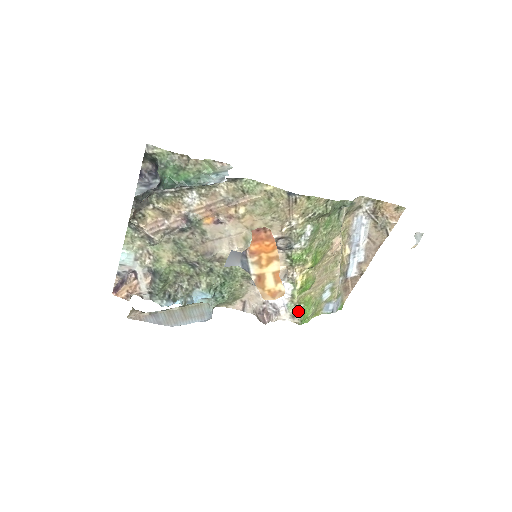
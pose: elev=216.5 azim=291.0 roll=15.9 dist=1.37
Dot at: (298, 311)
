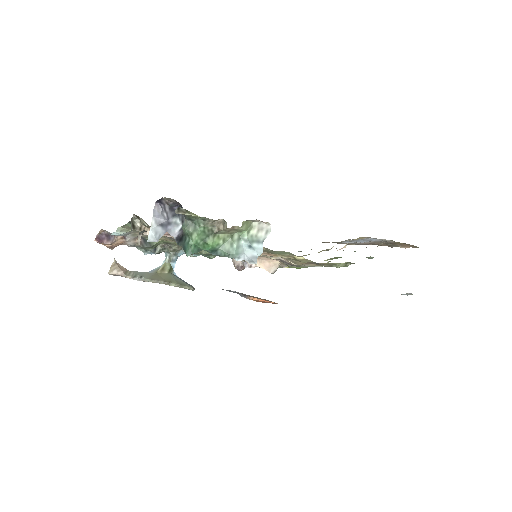
Dot at: occluded
